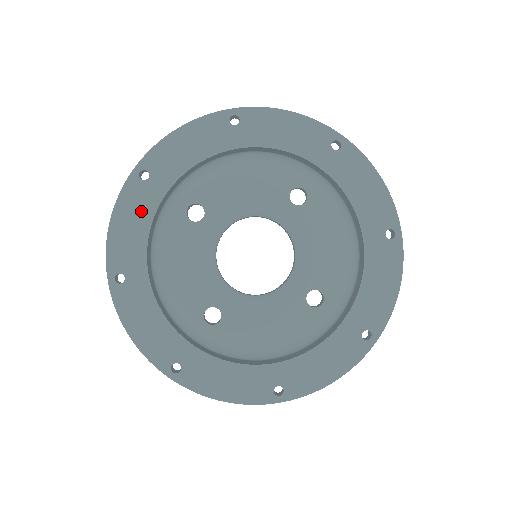
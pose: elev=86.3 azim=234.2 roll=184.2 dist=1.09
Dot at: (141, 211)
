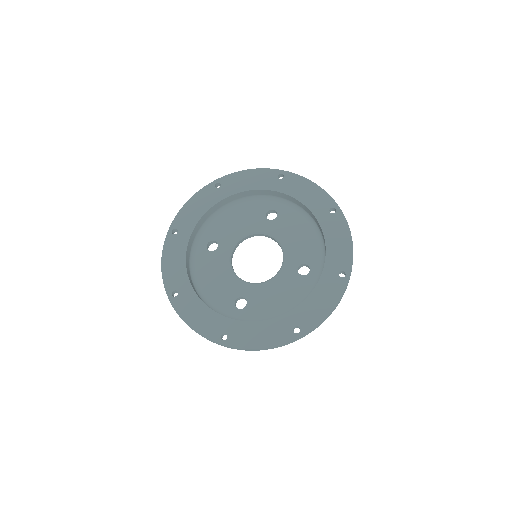
Dot at: (178, 251)
